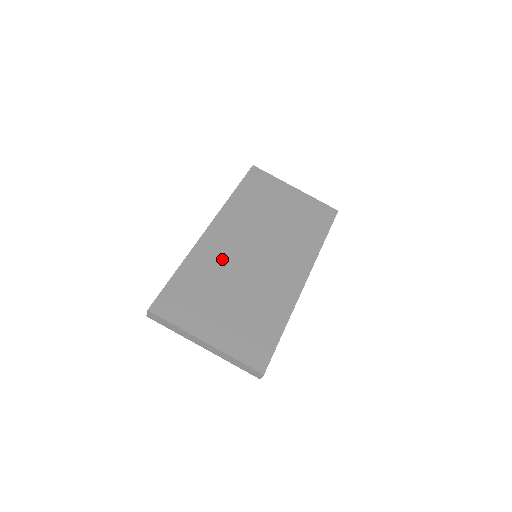
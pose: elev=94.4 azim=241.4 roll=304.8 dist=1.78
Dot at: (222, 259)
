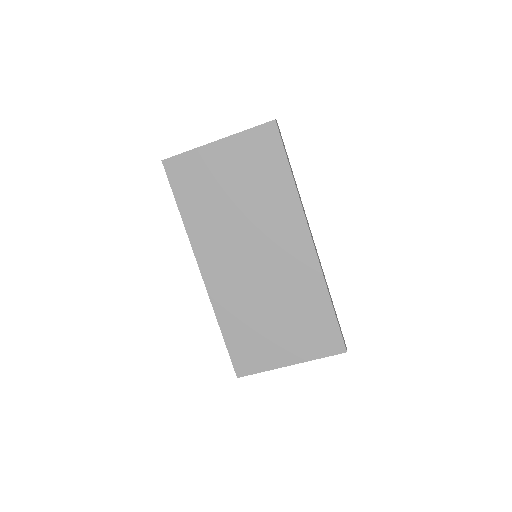
Dot at: (238, 292)
